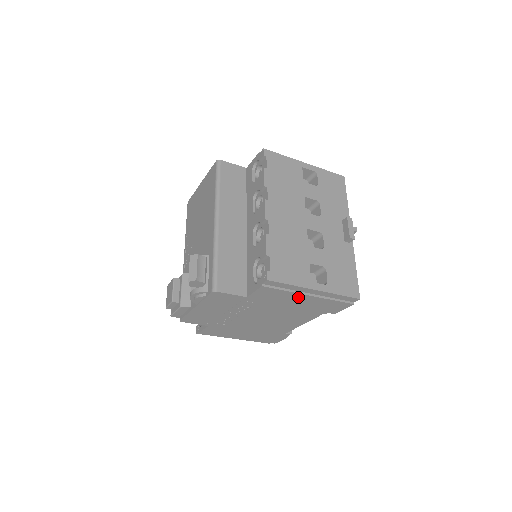
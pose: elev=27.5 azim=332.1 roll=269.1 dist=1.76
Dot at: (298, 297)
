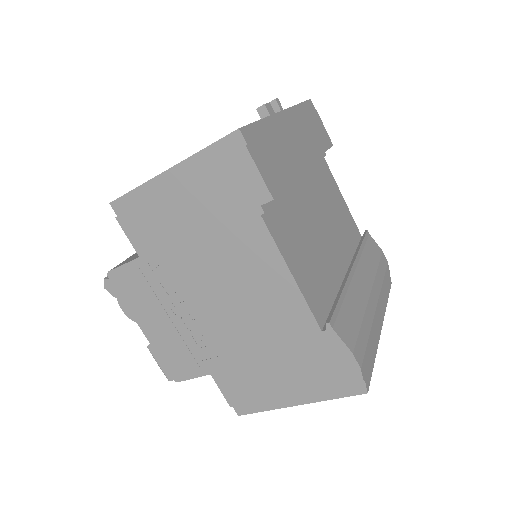
Dot at: (172, 204)
